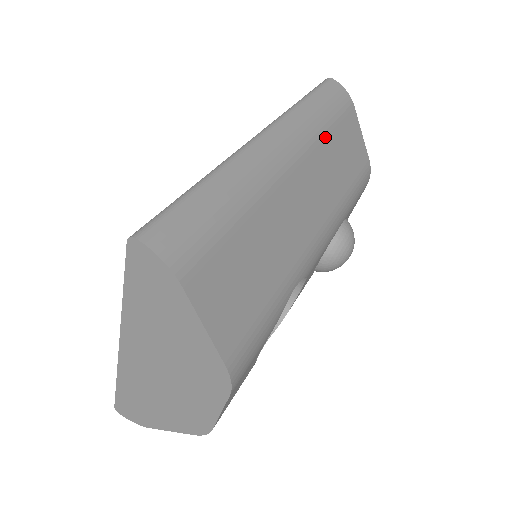
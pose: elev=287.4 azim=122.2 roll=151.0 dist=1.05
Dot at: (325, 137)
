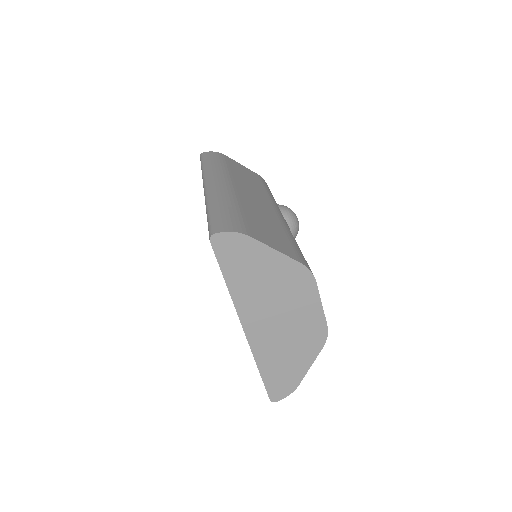
Dot at: (230, 171)
